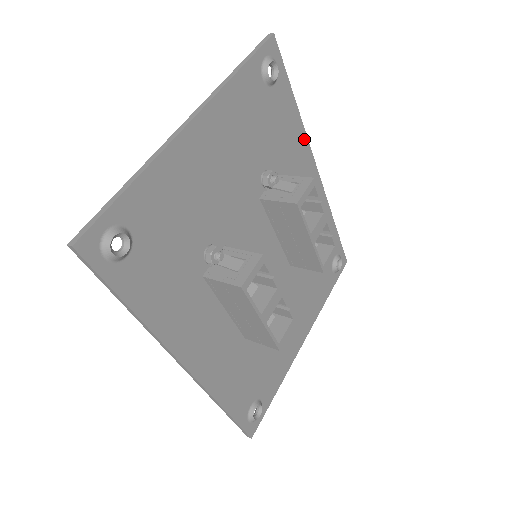
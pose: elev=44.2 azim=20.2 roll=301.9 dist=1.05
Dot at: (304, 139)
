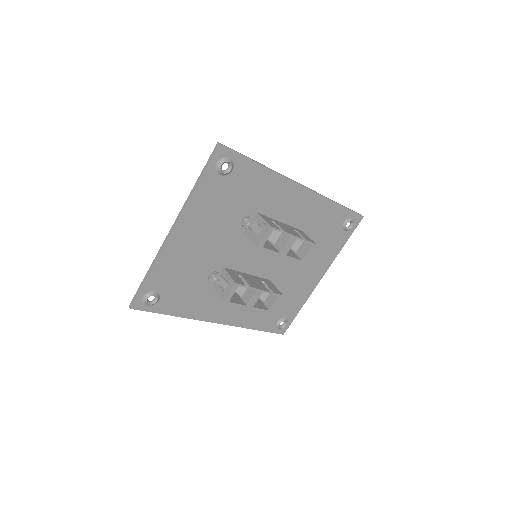
Dot at: (278, 178)
